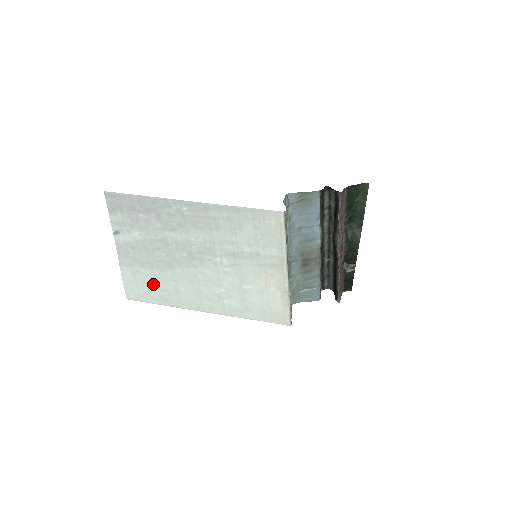
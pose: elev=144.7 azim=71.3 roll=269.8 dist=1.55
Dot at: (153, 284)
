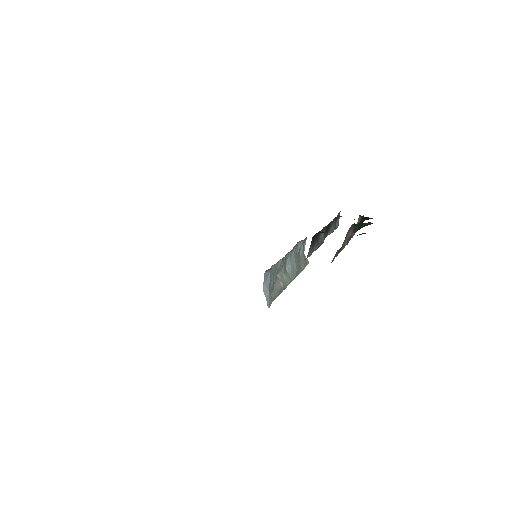
Dot at: occluded
